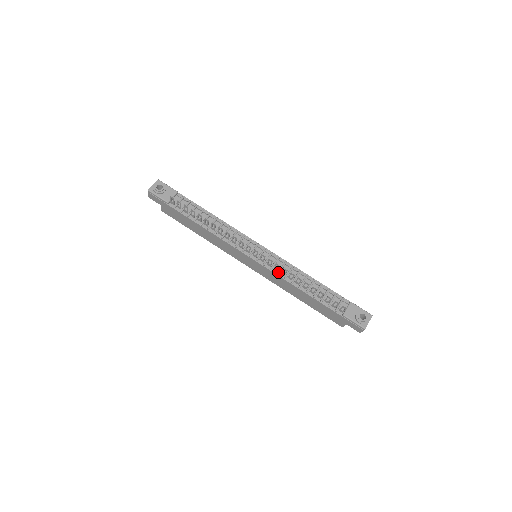
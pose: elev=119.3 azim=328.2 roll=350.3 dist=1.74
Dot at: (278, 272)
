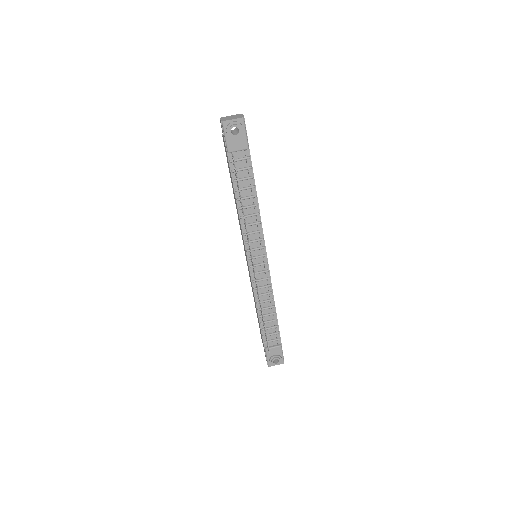
Dot at: (255, 289)
